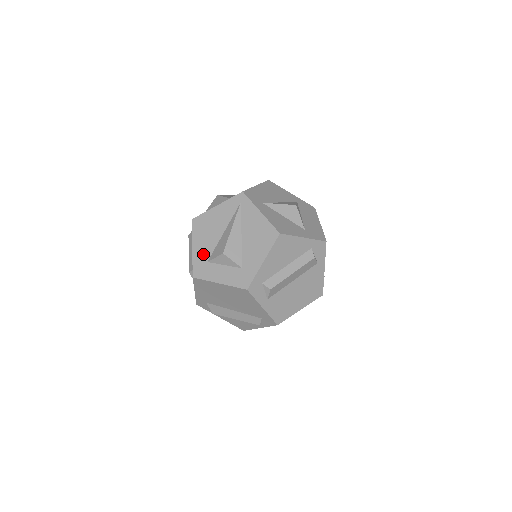
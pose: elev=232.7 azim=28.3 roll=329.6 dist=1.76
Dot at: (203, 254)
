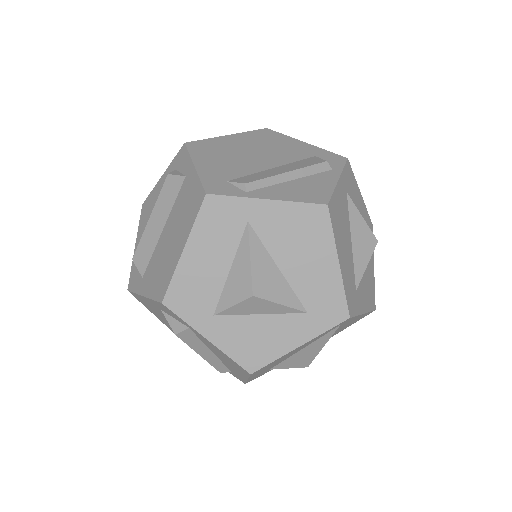
Dot at: occluded
